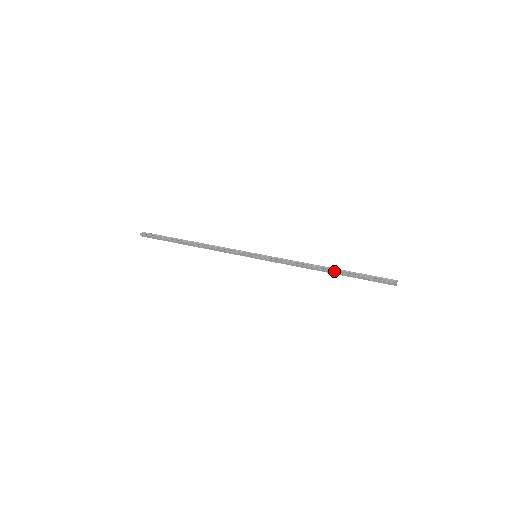
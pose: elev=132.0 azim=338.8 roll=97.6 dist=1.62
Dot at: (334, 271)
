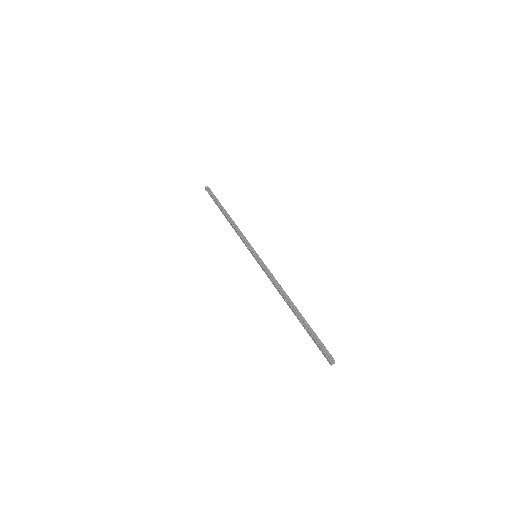
Dot at: (294, 311)
